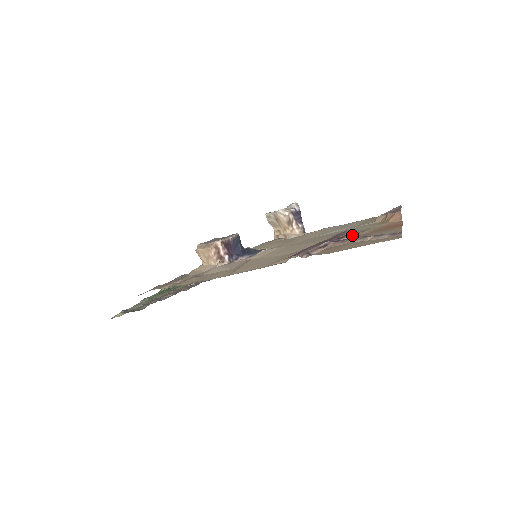
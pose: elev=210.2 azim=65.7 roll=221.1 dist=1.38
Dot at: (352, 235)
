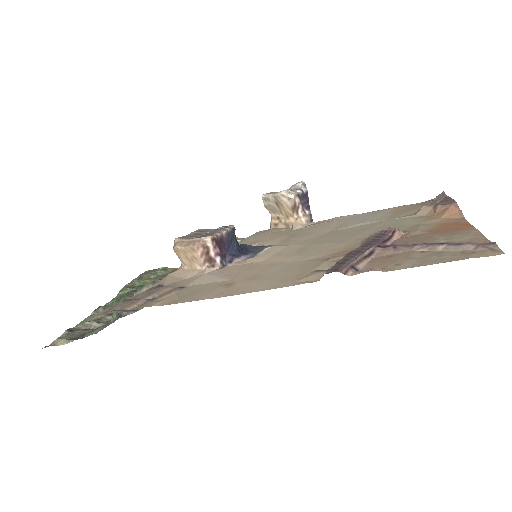
Dot at: (399, 236)
